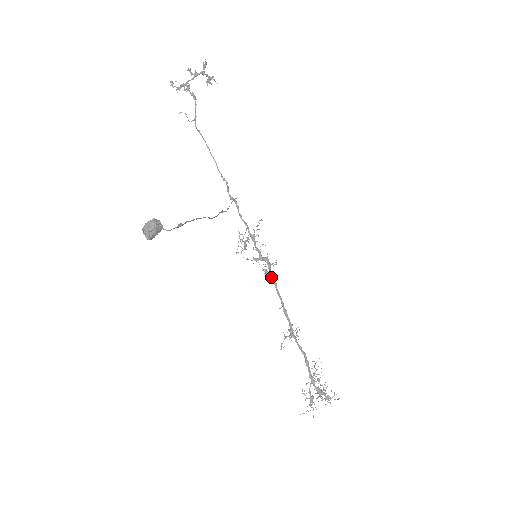
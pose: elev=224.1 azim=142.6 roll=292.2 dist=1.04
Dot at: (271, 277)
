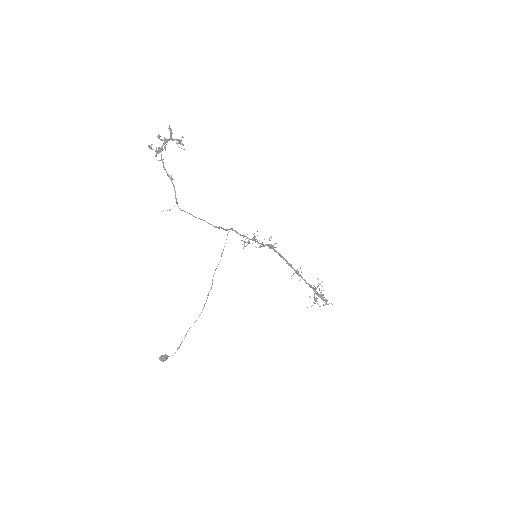
Dot at: (275, 251)
